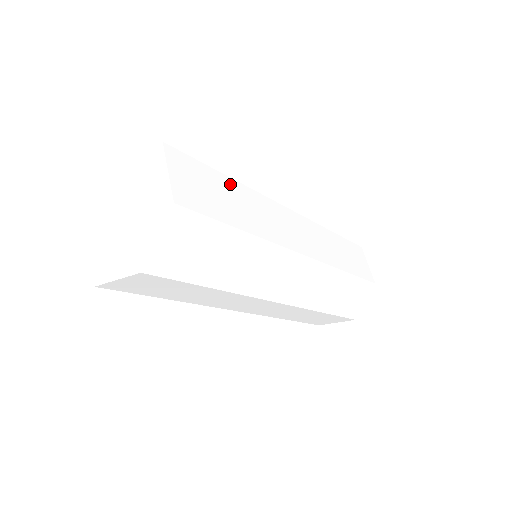
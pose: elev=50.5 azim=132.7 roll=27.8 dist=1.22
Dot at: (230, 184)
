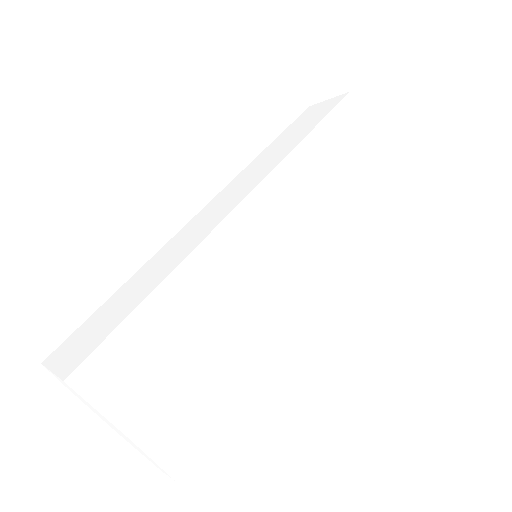
Dot at: (159, 301)
